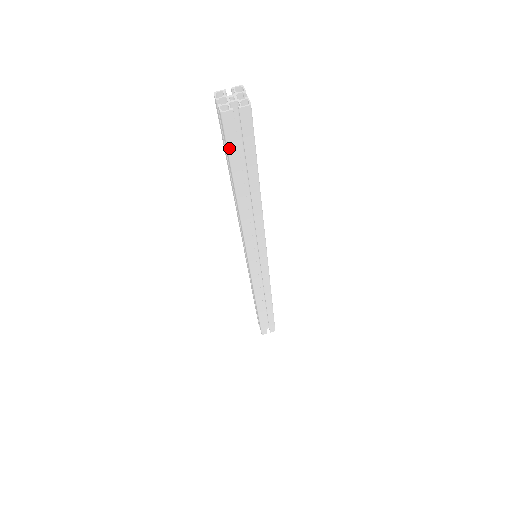
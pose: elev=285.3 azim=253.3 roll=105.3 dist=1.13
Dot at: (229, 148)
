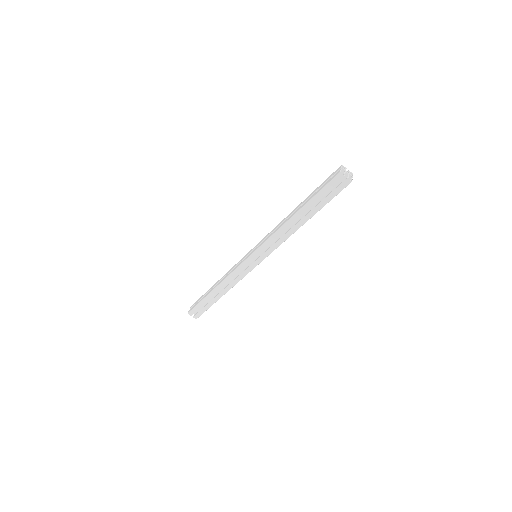
Dot at: (324, 188)
